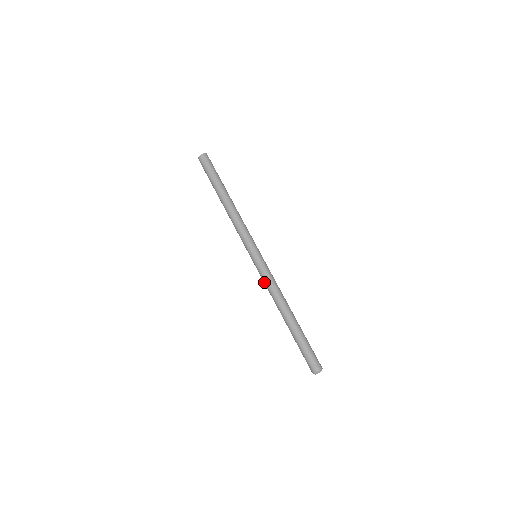
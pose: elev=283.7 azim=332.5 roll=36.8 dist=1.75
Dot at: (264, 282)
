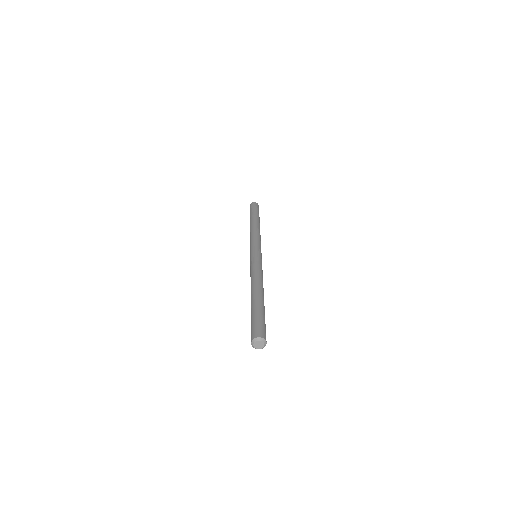
Dot at: (250, 272)
